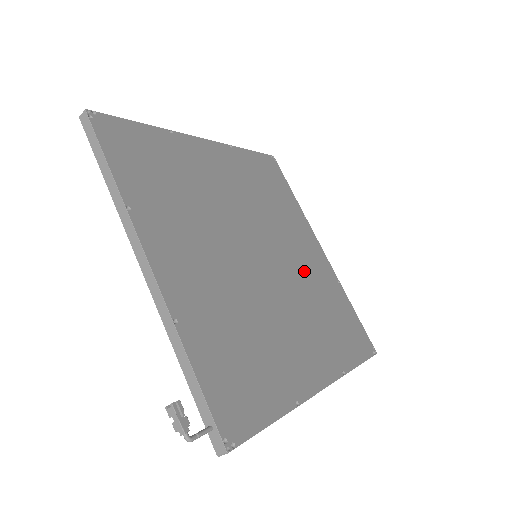
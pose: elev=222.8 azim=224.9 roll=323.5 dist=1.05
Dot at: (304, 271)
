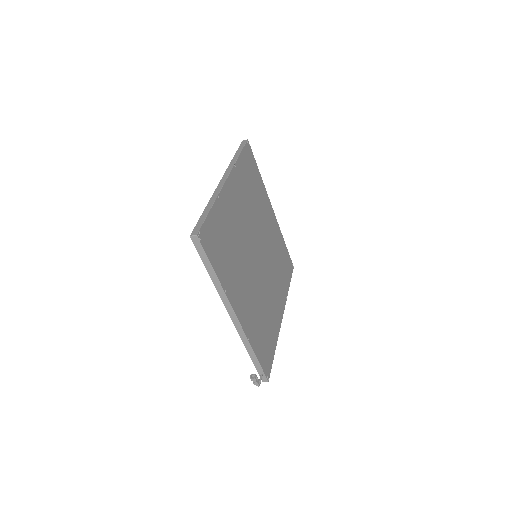
Dot at: (270, 242)
